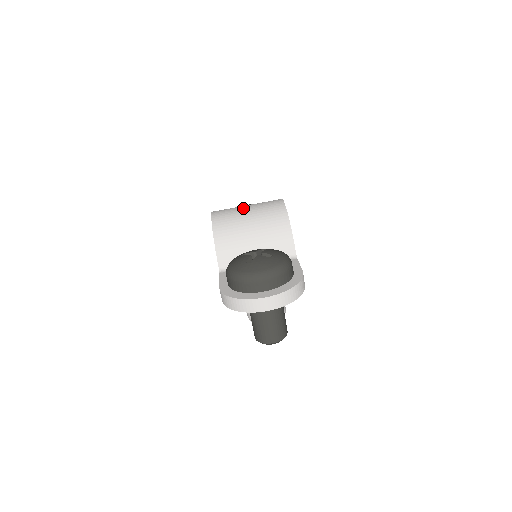
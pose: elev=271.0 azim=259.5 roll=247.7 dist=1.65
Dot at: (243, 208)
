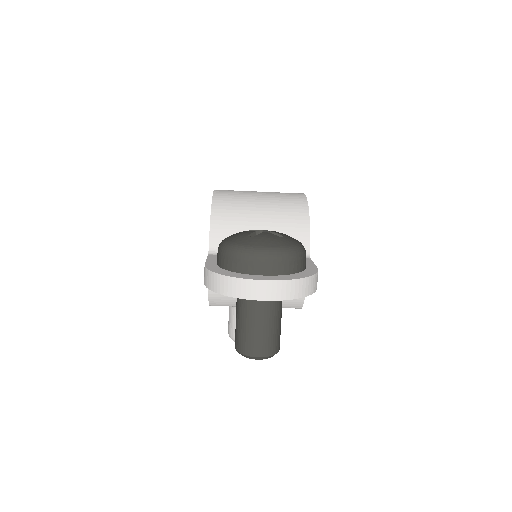
Dot at: (254, 191)
